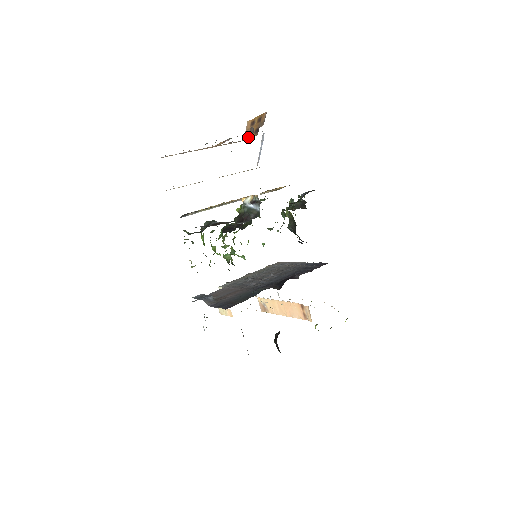
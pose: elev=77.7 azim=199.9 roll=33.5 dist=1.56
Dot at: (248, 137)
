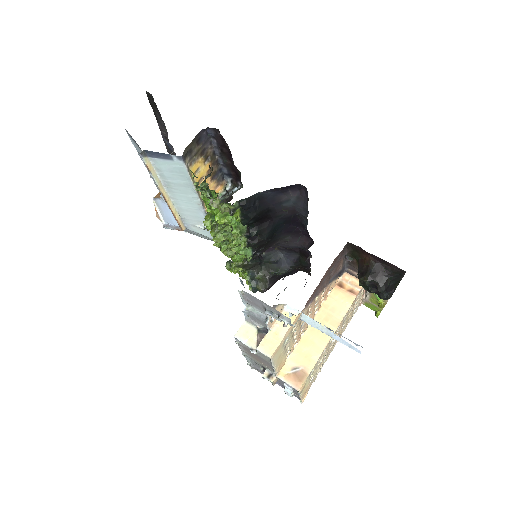
Dot at: occluded
